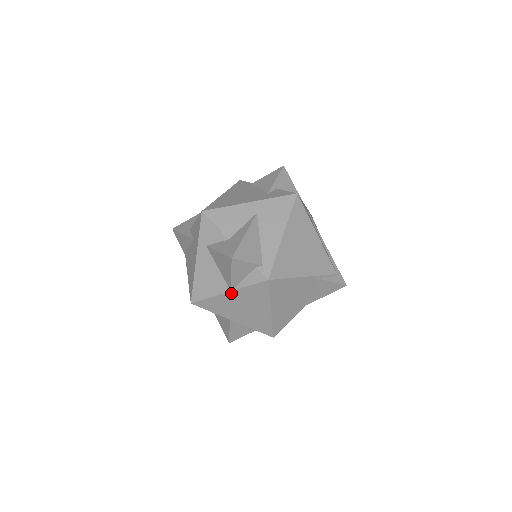
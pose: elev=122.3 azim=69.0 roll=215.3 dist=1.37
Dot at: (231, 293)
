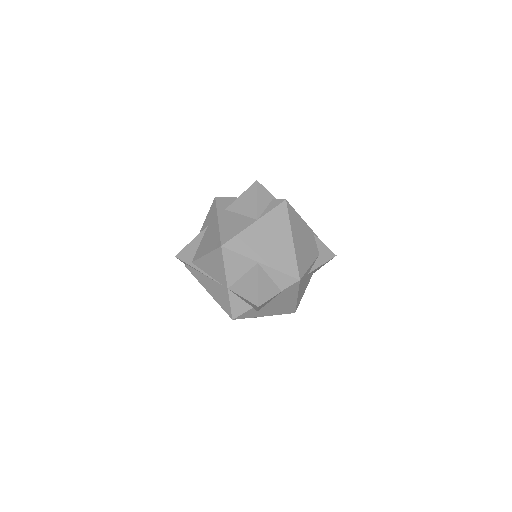
Dot at: (258, 222)
